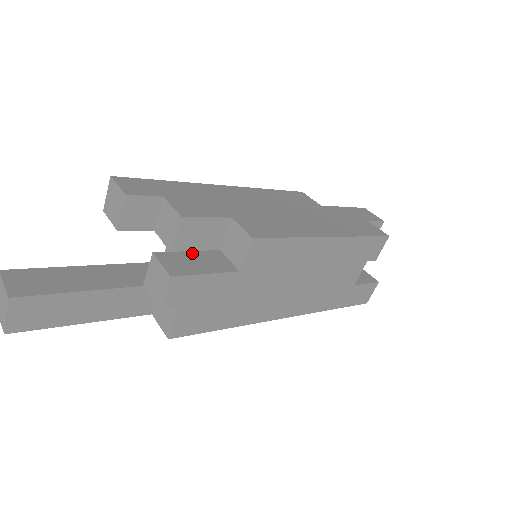
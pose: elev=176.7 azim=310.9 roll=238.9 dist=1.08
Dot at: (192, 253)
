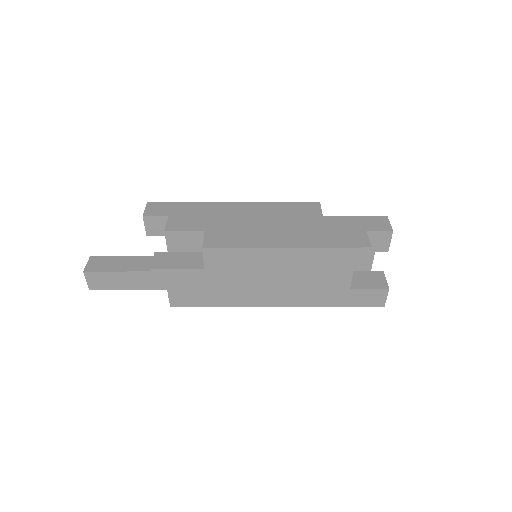
Dot at: (182, 253)
